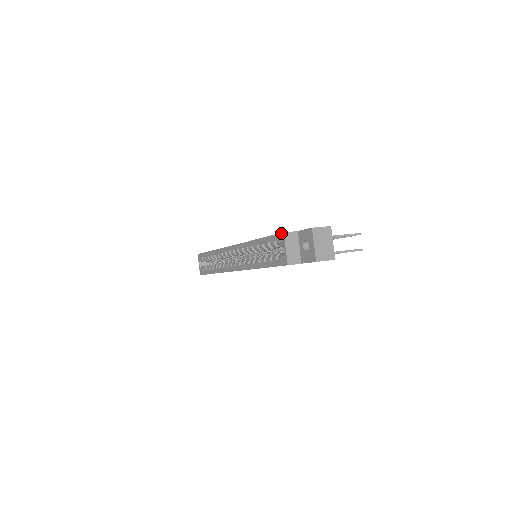
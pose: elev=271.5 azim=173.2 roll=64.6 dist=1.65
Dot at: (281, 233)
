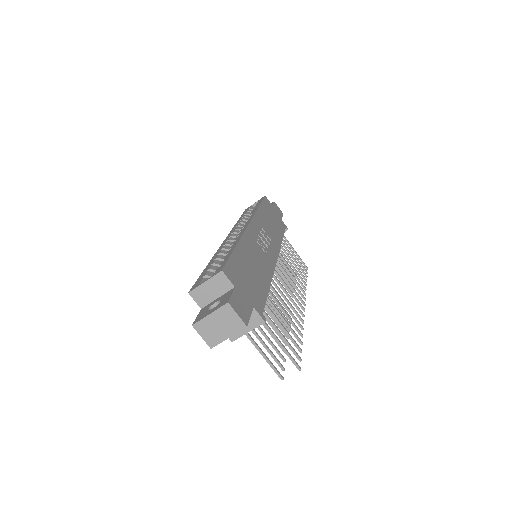
Dot at: (223, 267)
